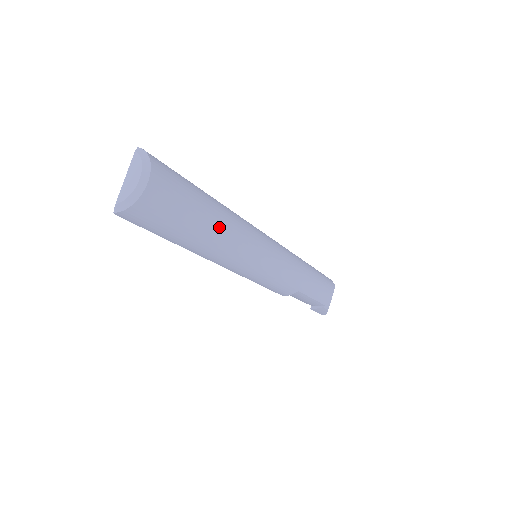
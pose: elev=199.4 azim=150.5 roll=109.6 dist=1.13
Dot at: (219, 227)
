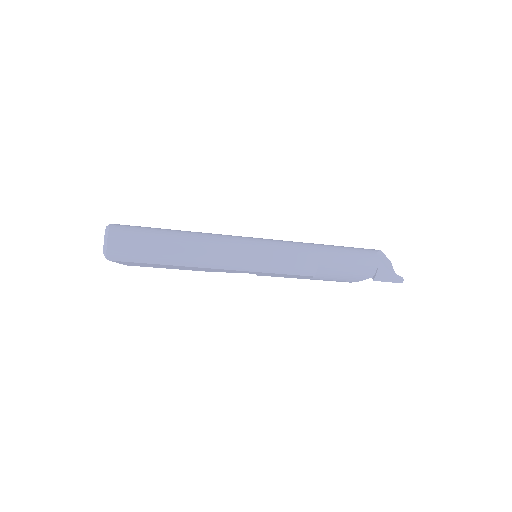
Dot at: (182, 238)
